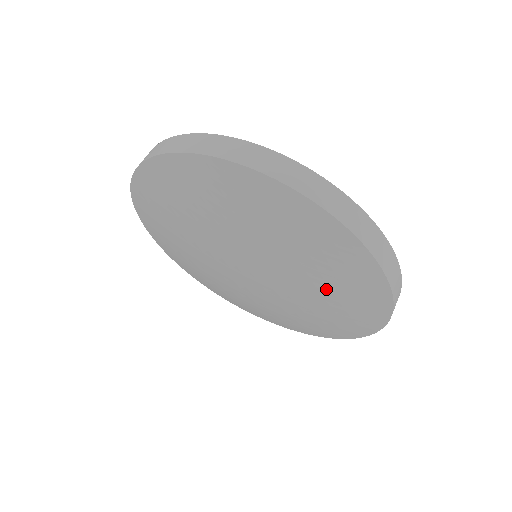
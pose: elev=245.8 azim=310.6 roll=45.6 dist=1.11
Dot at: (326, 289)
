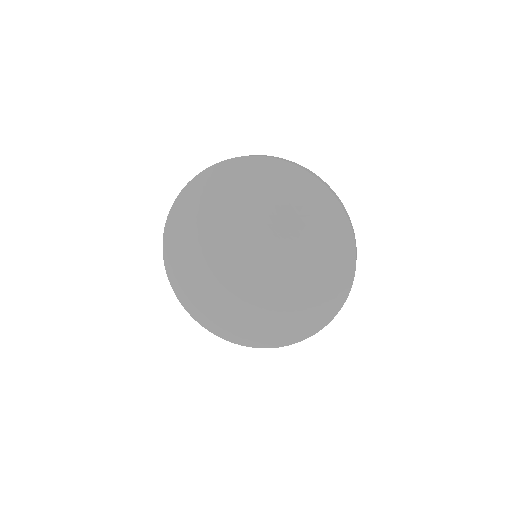
Dot at: (307, 232)
